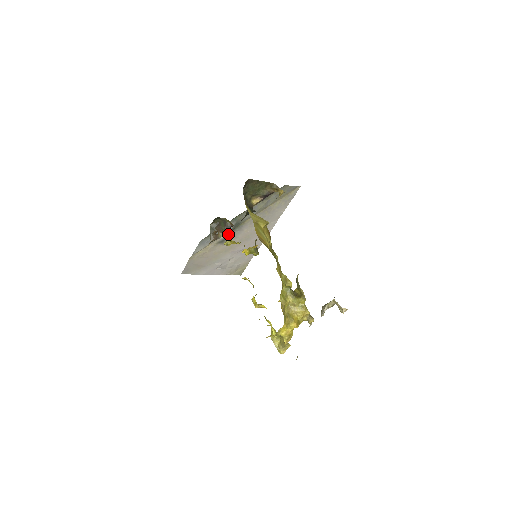
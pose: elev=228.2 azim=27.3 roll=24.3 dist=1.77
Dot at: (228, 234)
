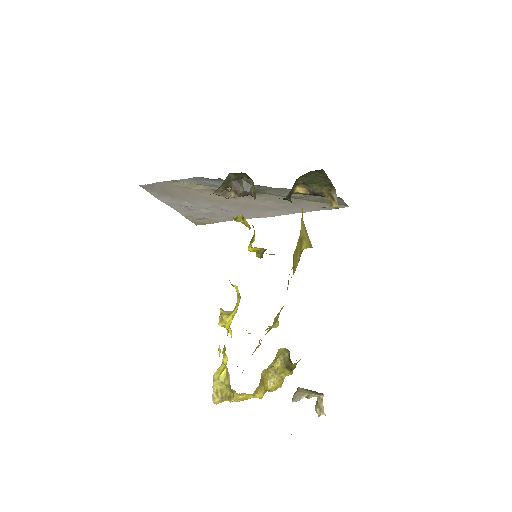
Dot at: occluded
